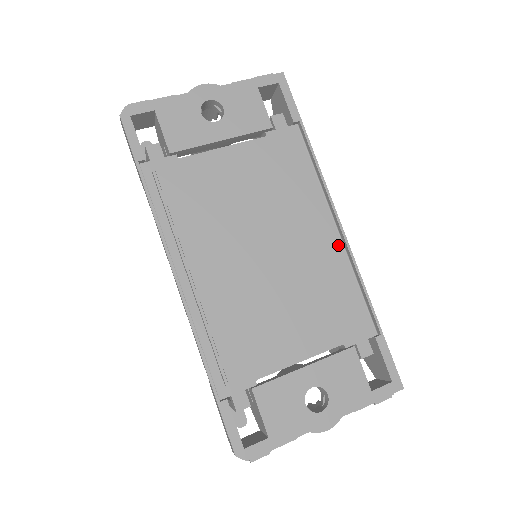
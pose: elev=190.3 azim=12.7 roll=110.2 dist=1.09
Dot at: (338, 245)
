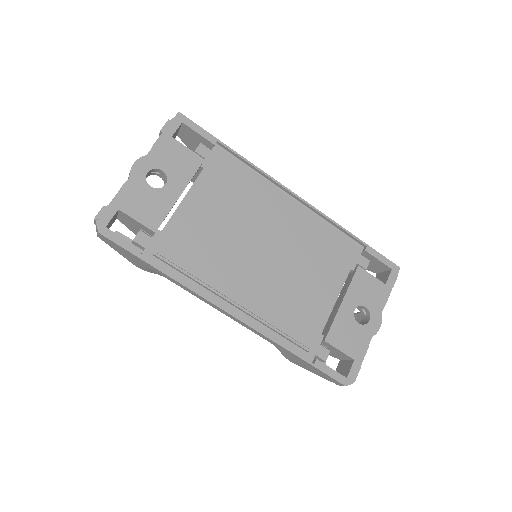
Dot at: (302, 209)
